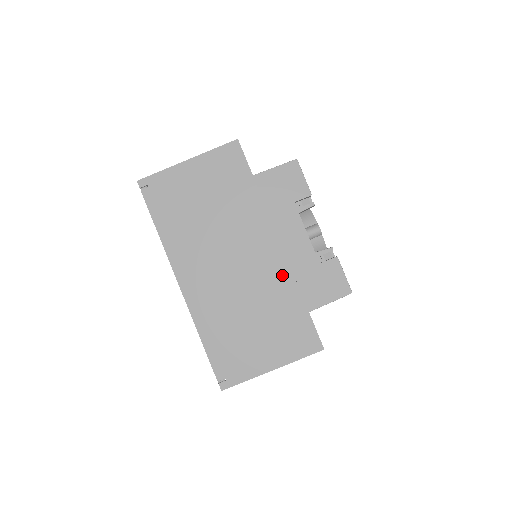
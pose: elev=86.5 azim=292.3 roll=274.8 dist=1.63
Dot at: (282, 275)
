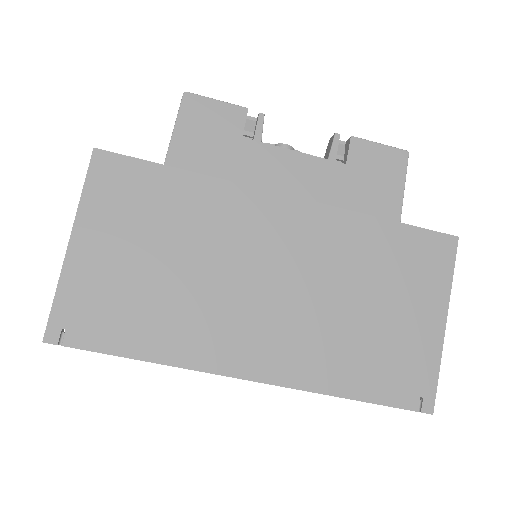
Dot at: (330, 223)
